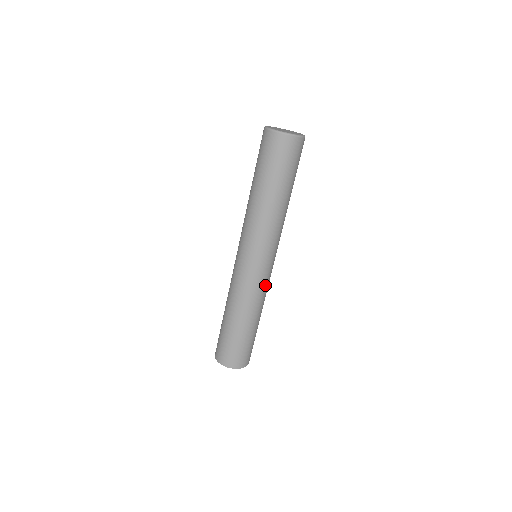
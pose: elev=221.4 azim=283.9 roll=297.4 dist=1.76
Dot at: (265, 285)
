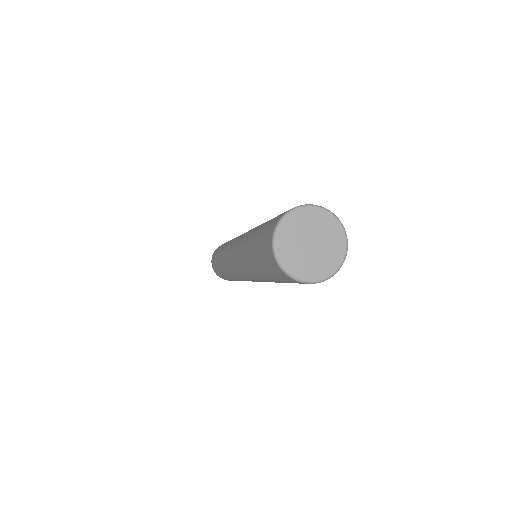
Dot at: occluded
